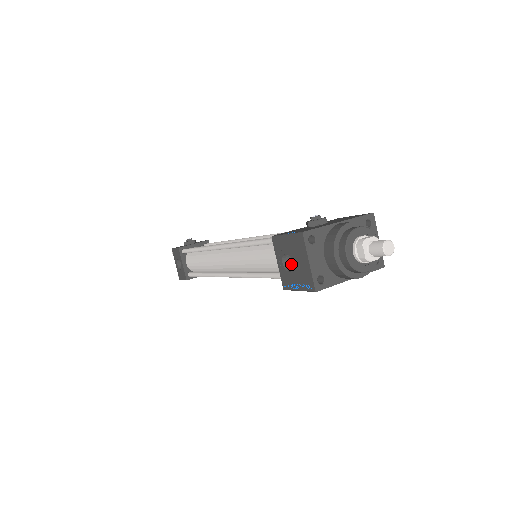
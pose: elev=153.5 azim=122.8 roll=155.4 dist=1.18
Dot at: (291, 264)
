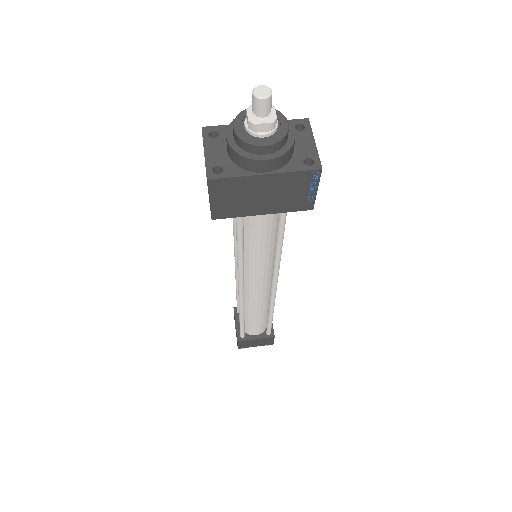
Dot at: occluded
